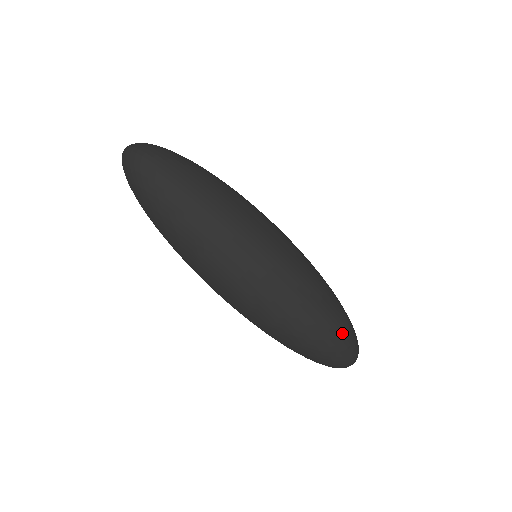
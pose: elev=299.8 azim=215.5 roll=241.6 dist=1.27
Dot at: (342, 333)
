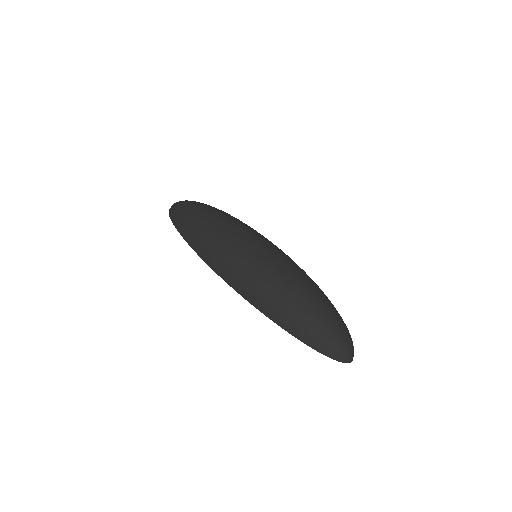
Dot at: (331, 311)
